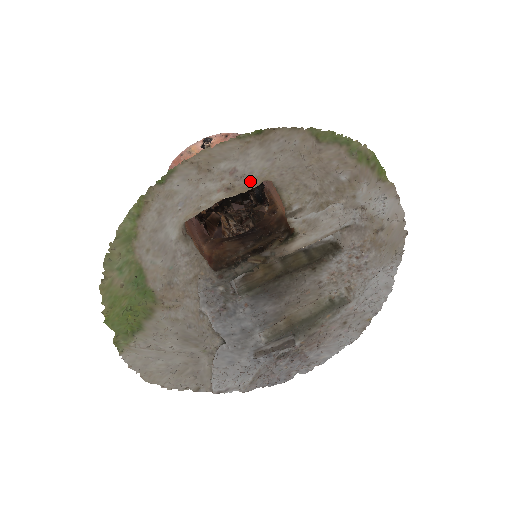
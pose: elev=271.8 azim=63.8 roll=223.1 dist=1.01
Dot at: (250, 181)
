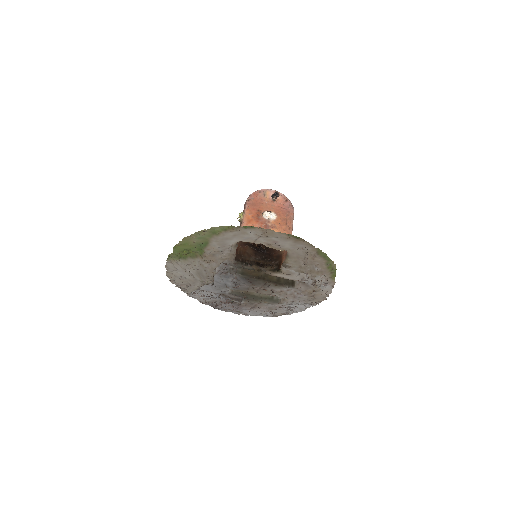
Dot at: (279, 248)
